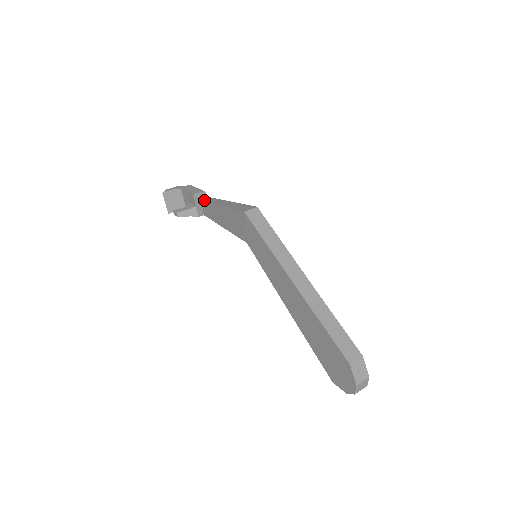
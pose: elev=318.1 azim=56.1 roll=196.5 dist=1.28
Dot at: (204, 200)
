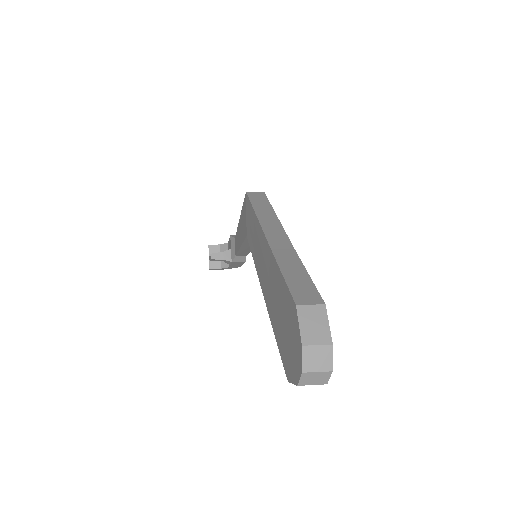
Dot at: occluded
